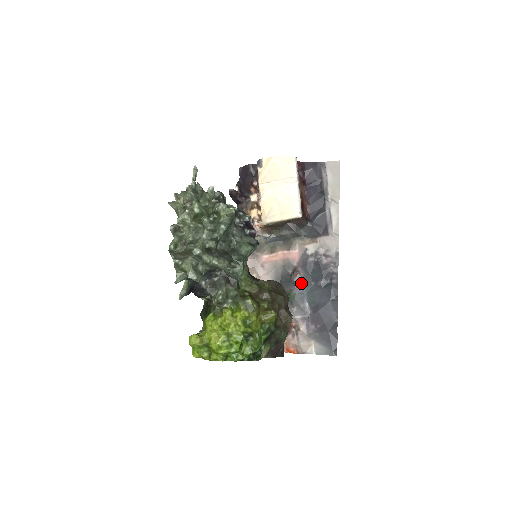
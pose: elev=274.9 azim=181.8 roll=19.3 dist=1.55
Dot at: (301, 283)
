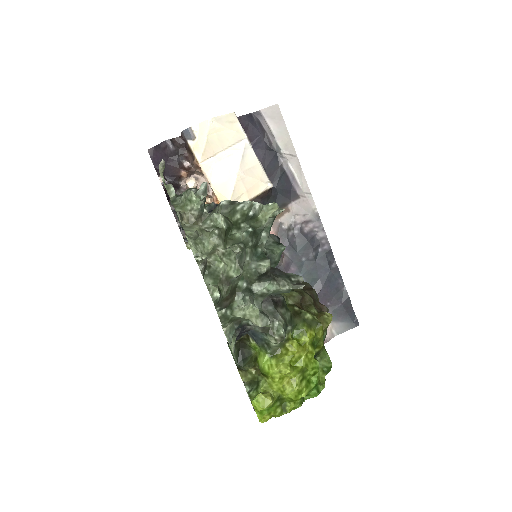
Dot at: (290, 265)
